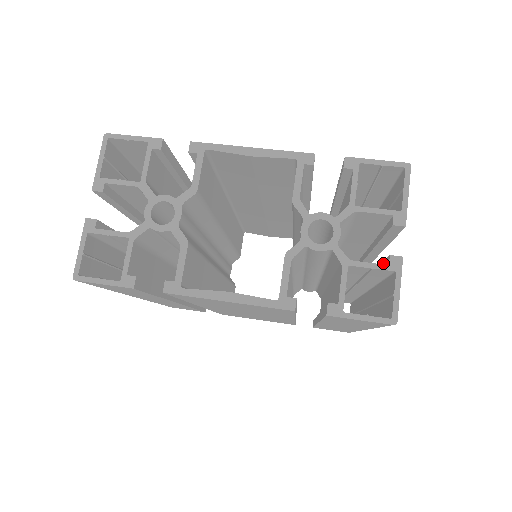
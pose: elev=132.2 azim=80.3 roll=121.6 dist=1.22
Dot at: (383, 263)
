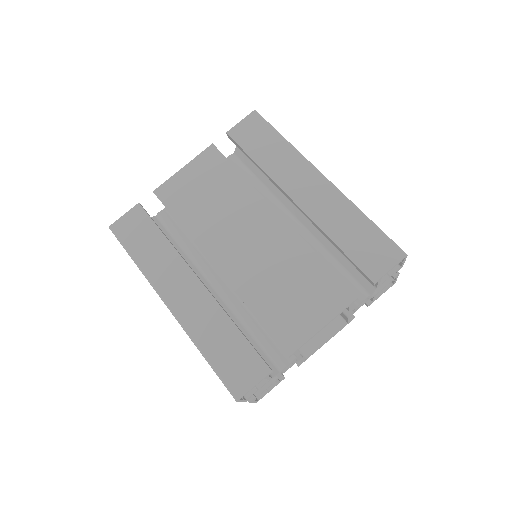
Dot at: occluded
